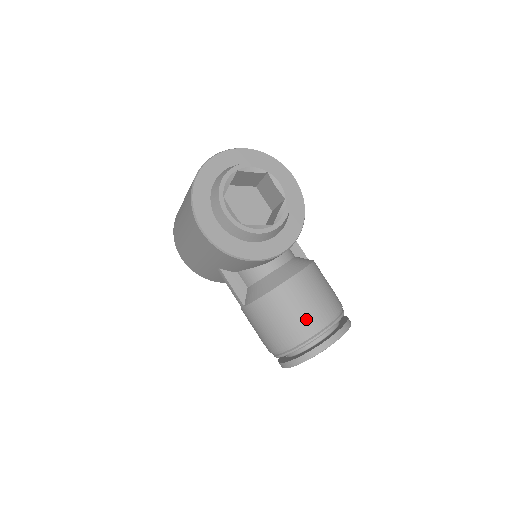
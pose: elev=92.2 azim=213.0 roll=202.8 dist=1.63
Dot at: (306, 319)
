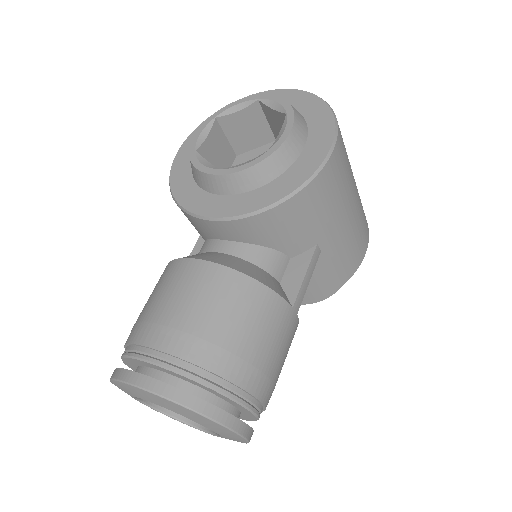
Dot at: (148, 319)
